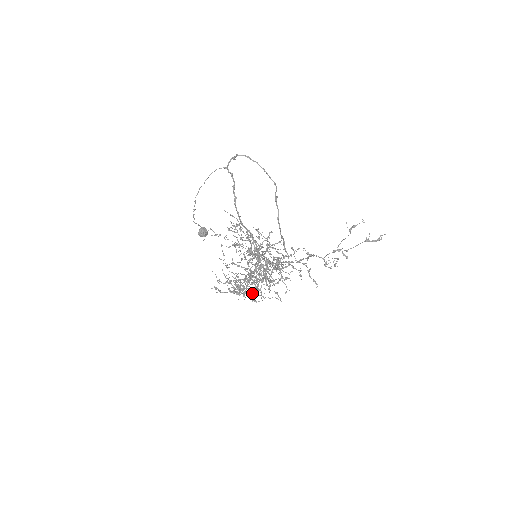
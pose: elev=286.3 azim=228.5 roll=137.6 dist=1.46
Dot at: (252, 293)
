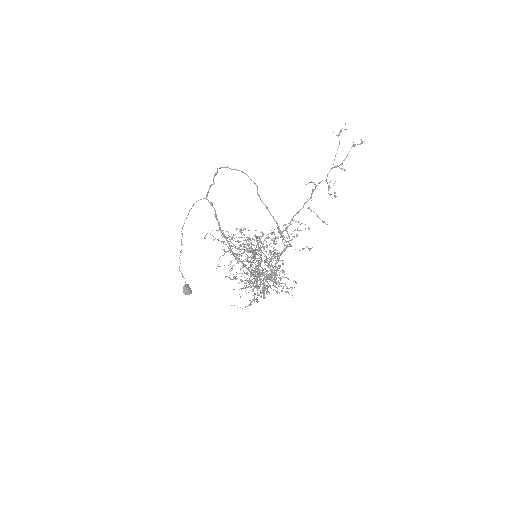
Dot at: (267, 279)
